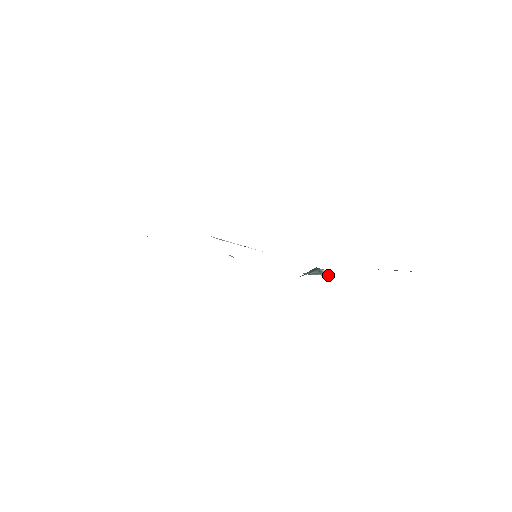
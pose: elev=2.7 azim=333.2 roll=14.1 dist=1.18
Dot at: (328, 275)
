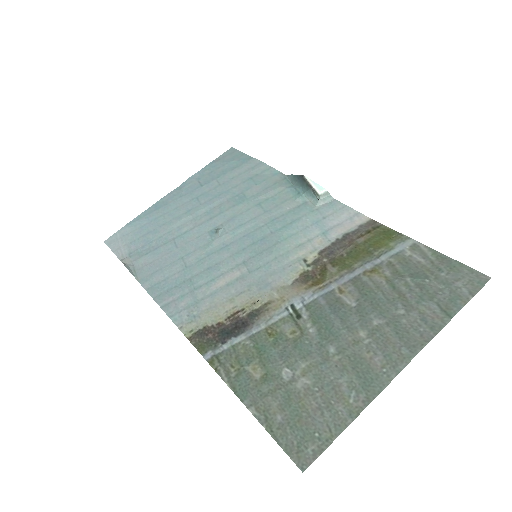
Dot at: (327, 199)
